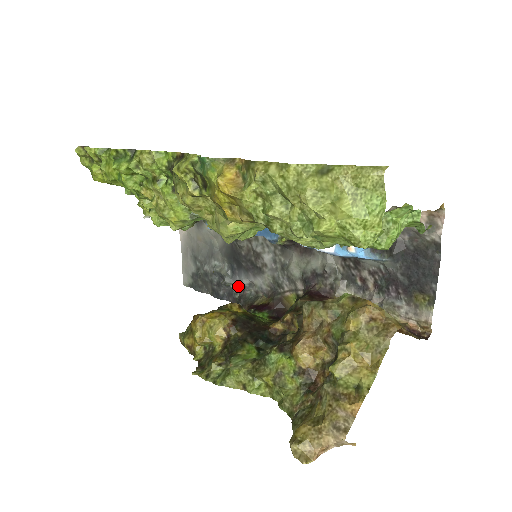
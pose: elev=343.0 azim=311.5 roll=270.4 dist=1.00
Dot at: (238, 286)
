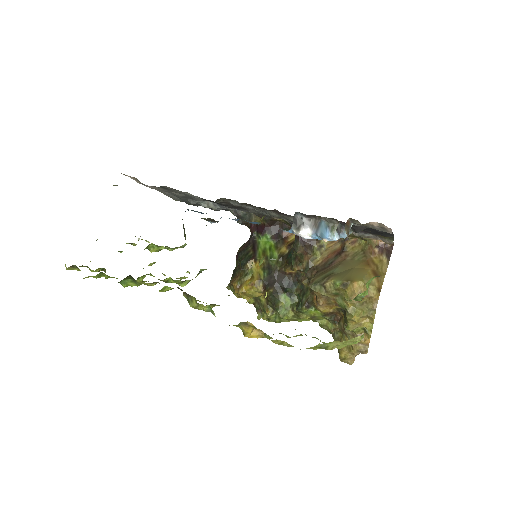
Dot at: occluded
